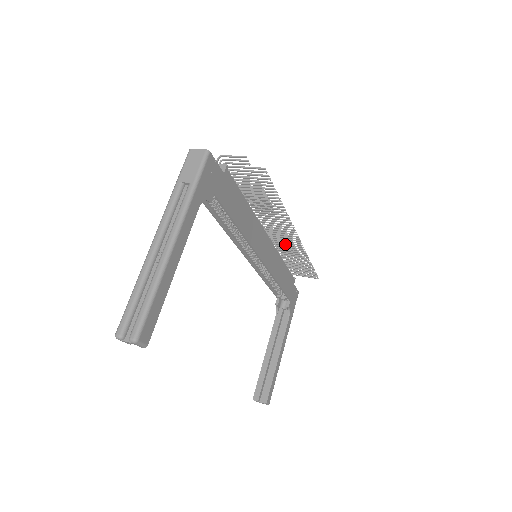
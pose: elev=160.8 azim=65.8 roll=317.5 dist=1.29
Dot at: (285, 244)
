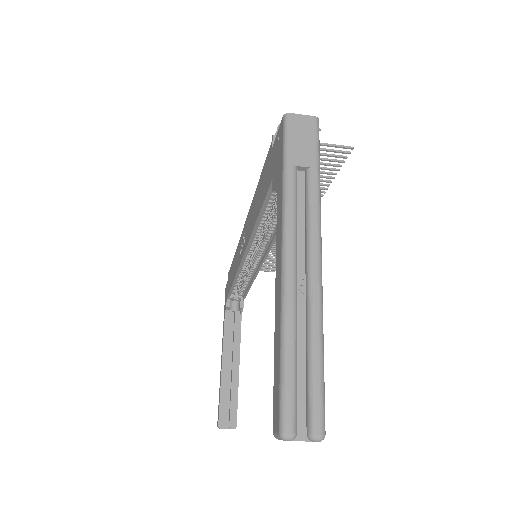
Dot at: occluded
